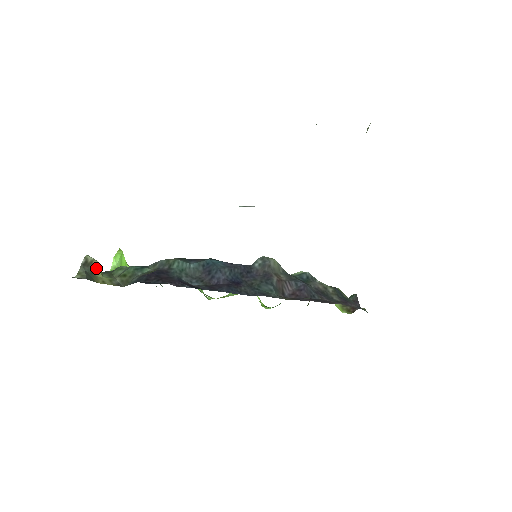
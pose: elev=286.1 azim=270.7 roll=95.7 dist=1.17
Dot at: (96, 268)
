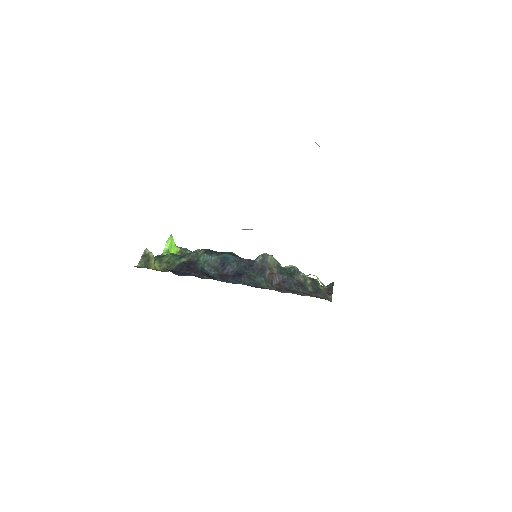
Dot at: (151, 258)
